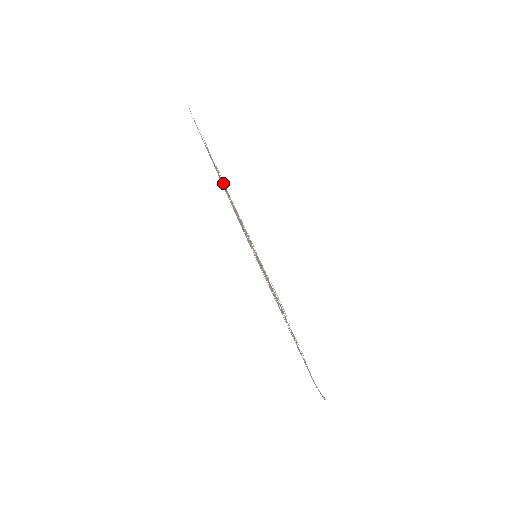
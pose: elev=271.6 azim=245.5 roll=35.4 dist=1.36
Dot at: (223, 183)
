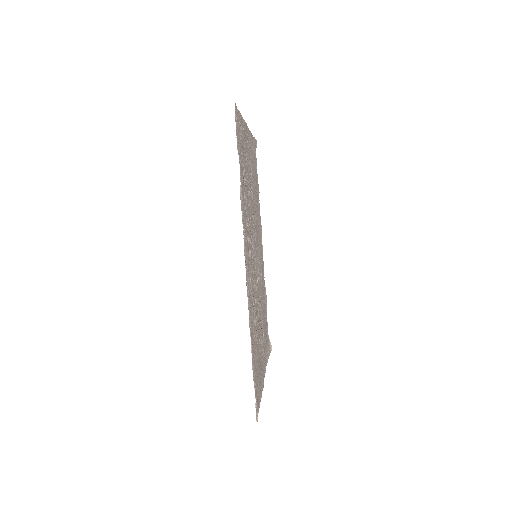
Dot at: (245, 229)
